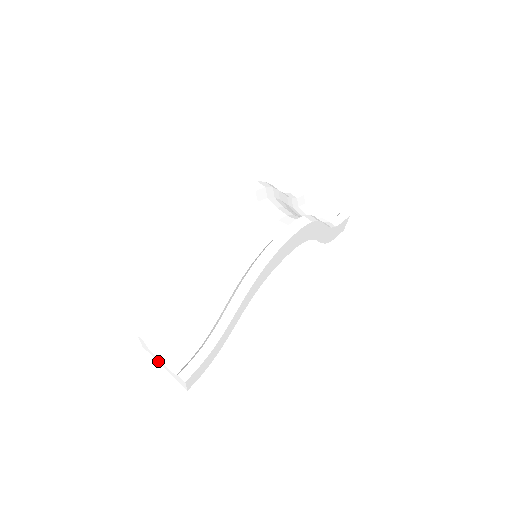
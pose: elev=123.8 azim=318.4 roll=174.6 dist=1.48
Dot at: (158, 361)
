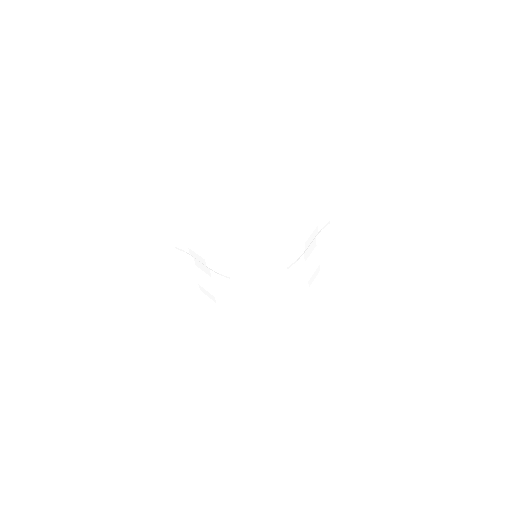
Dot at: occluded
